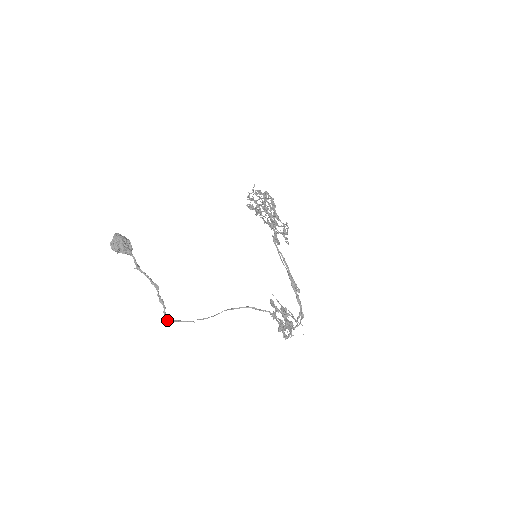
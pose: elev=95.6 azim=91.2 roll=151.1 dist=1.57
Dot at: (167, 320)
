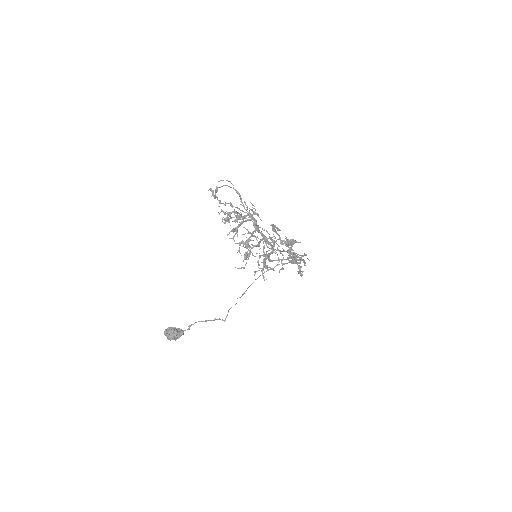
Dot at: occluded
